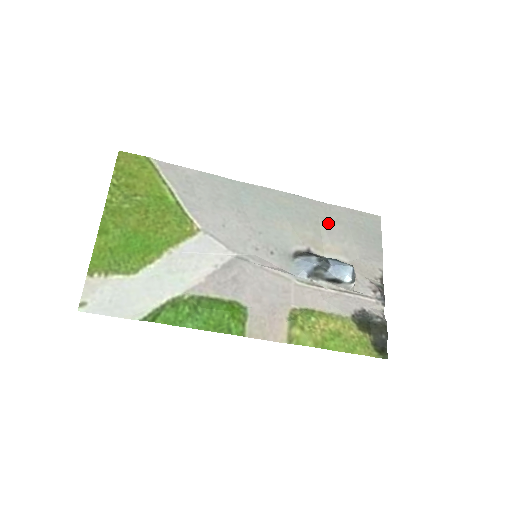
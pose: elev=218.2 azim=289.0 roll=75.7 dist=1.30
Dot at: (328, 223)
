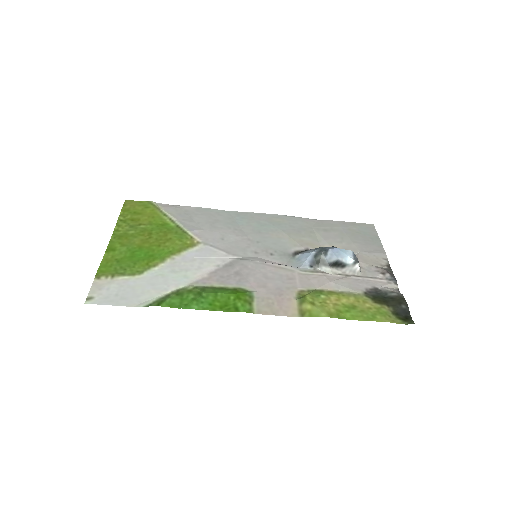
Dot at: (323, 231)
